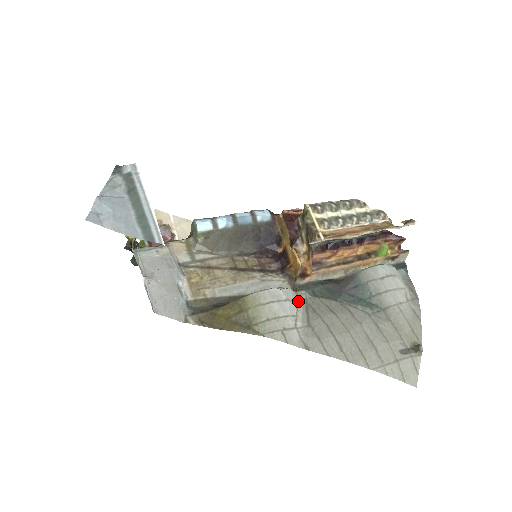
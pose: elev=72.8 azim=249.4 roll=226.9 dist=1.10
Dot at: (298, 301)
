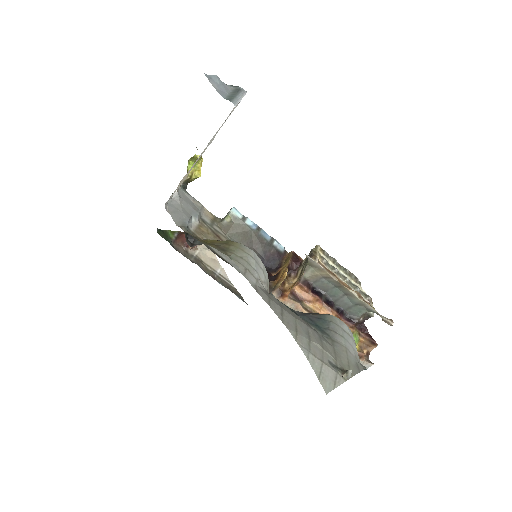
Dot at: (268, 287)
